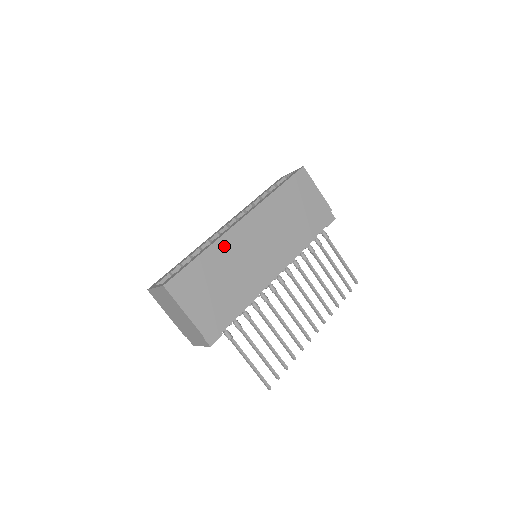
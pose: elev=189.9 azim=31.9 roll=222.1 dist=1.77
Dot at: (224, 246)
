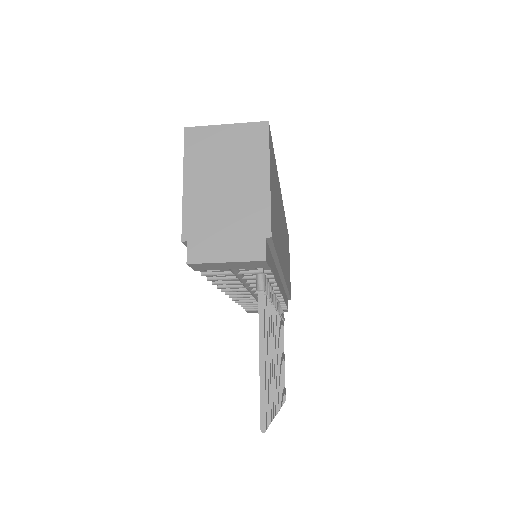
Dot at: (279, 191)
